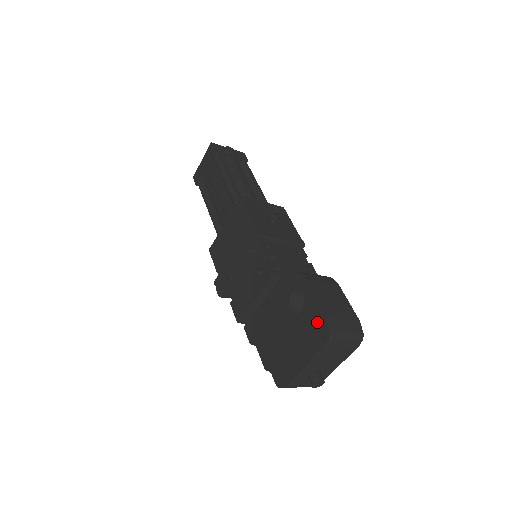
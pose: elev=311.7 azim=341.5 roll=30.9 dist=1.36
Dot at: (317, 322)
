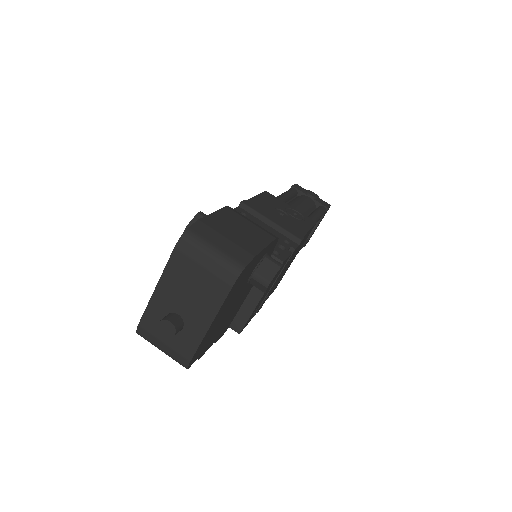
Dot at: occluded
